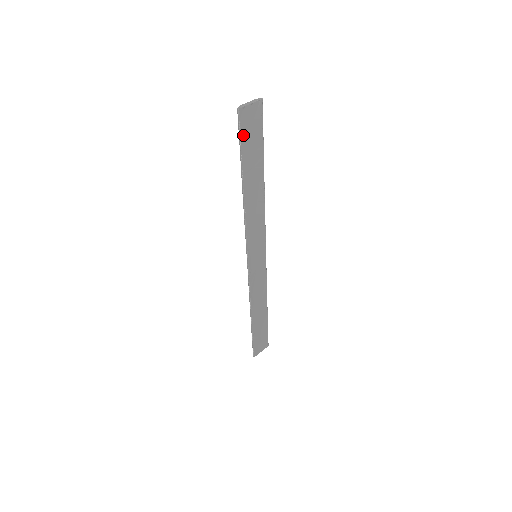
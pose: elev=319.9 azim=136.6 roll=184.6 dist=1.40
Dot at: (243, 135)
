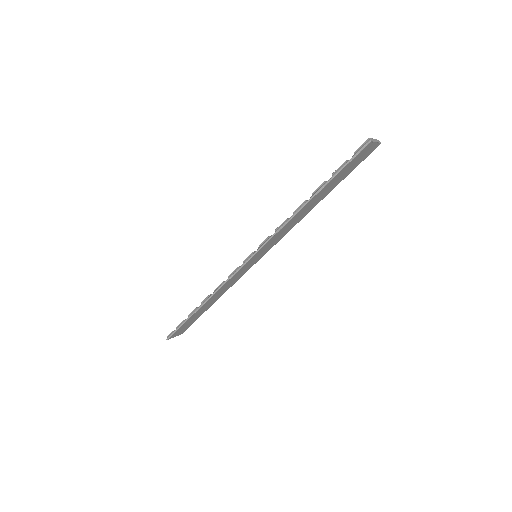
Dot at: (352, 161)
